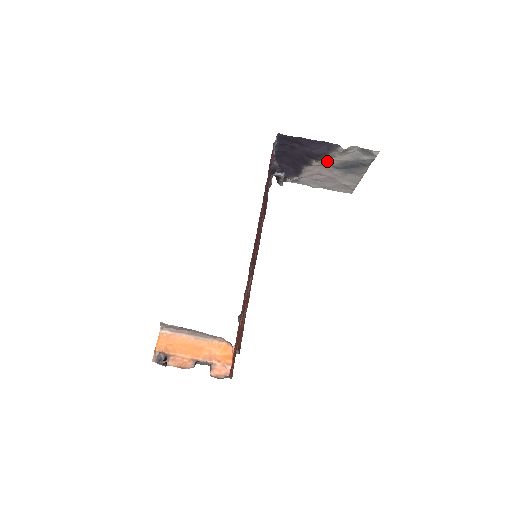
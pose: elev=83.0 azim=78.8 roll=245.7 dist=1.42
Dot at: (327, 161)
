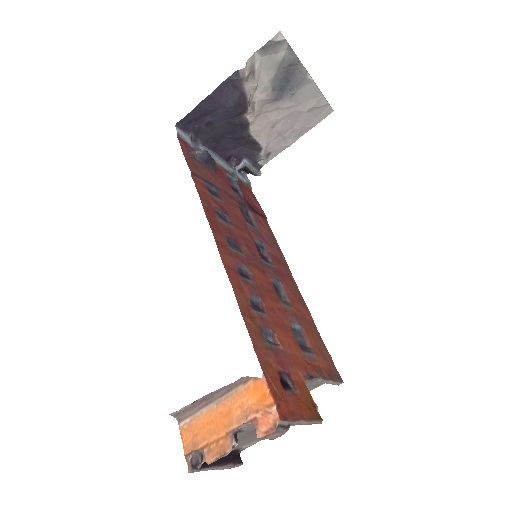
Dot at: (256, 102)
